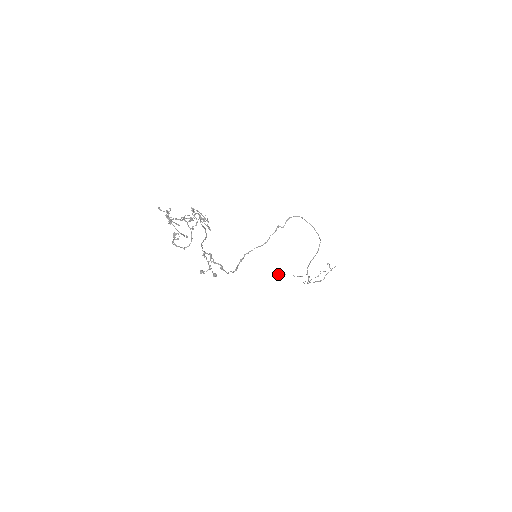
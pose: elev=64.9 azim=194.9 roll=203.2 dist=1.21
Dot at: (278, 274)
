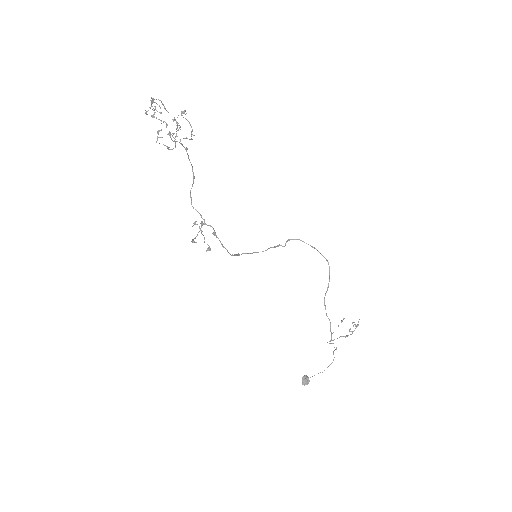
Dot at: (303, 378)
